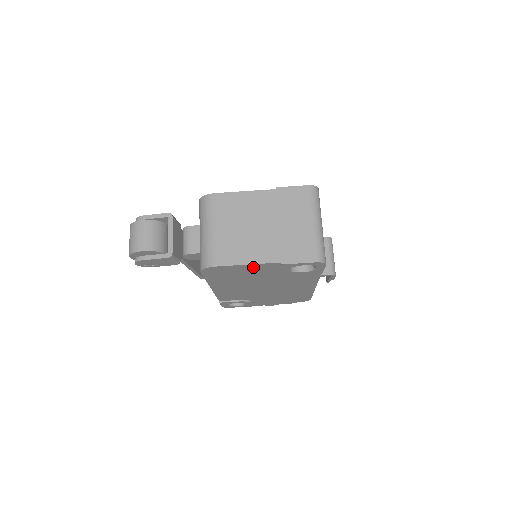
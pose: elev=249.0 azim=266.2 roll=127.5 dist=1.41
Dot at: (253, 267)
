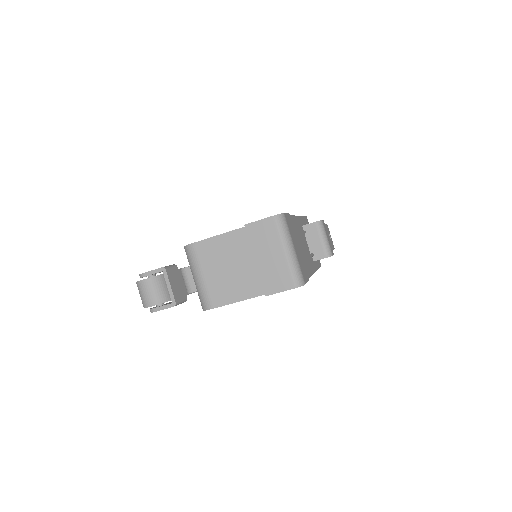
Dot at: occluded
